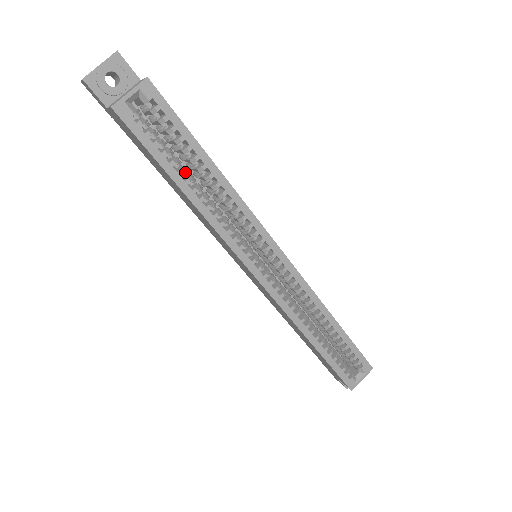
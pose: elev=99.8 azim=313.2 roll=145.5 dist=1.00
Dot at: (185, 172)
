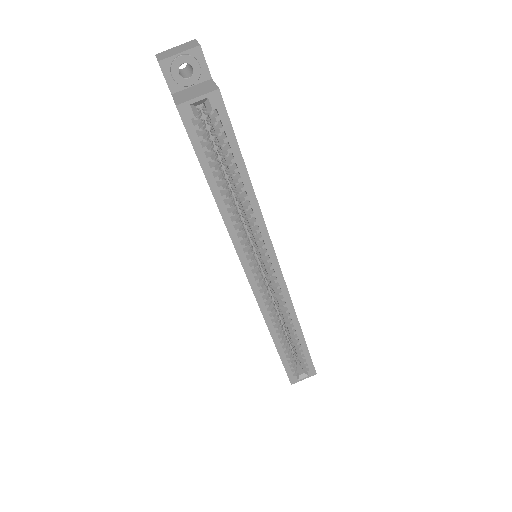
Dot at: occluded
